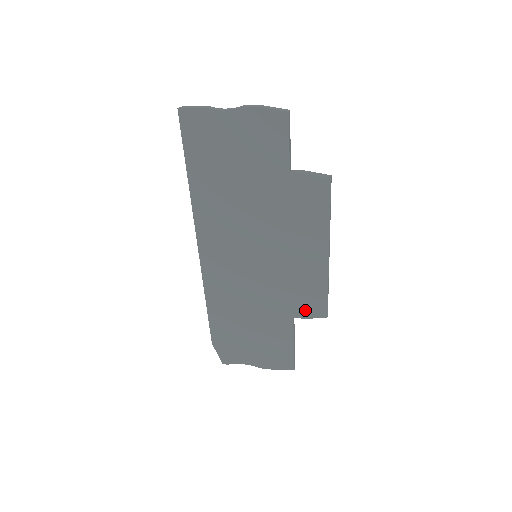
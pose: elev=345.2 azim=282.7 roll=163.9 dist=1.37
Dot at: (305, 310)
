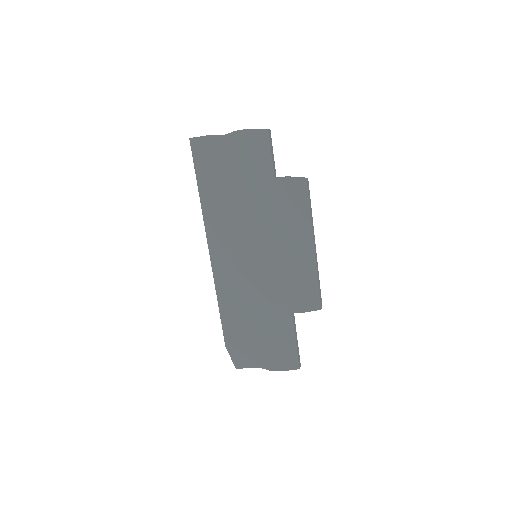
Dot at: (301, 304)
